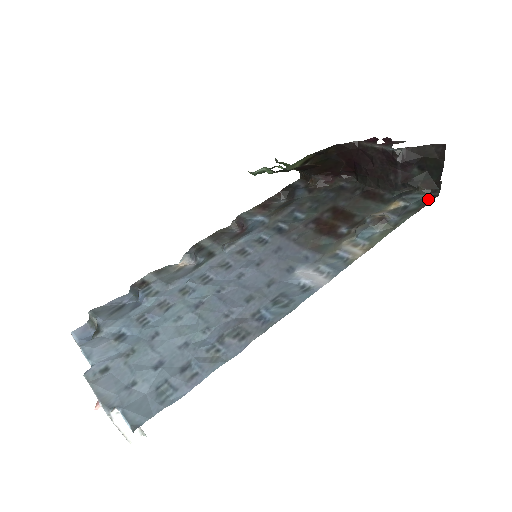
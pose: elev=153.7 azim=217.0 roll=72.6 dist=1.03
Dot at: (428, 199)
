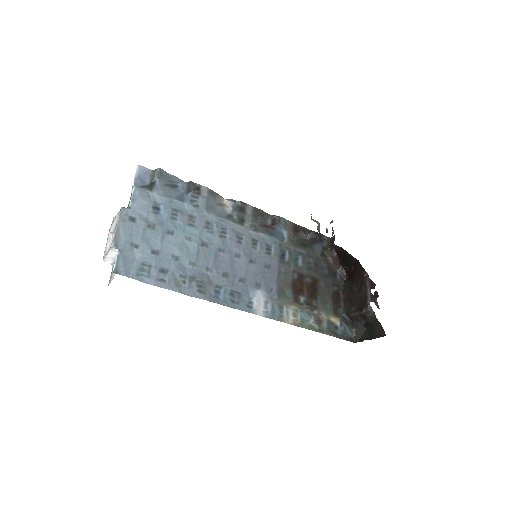
Dot at: (349, 338)
